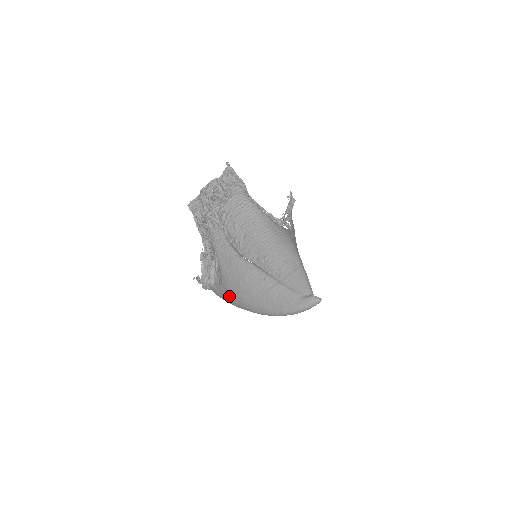
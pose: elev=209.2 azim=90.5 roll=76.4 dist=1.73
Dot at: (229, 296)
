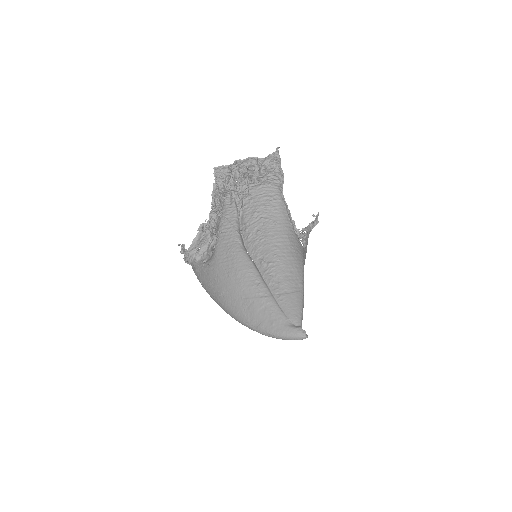
Dot at: (209, 282)
